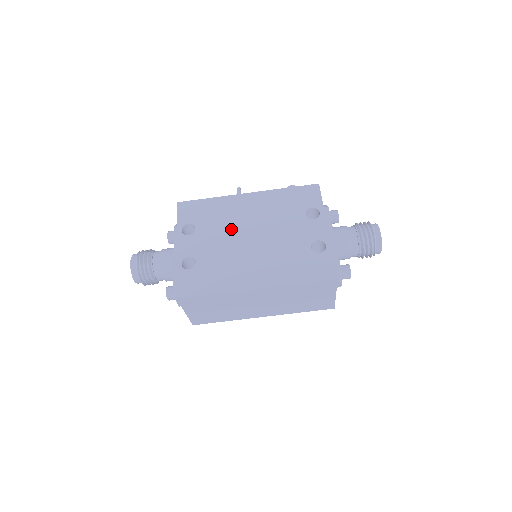
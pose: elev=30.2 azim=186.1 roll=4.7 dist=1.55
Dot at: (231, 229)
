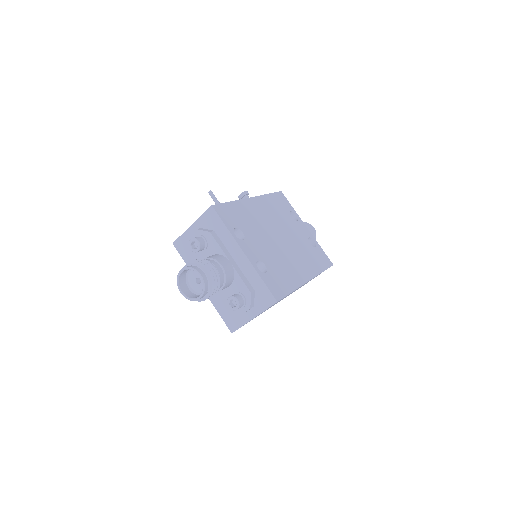
Dot at: (264, 232)
